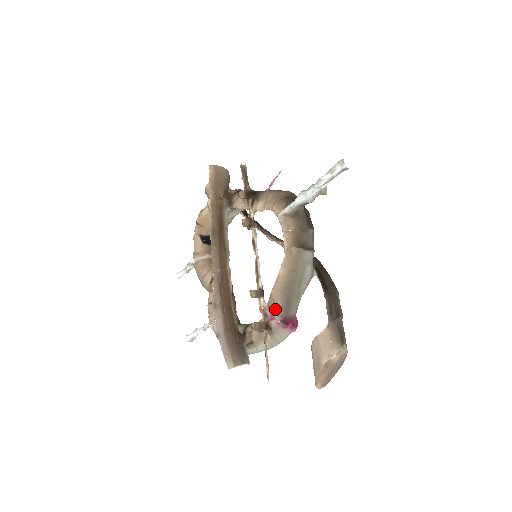
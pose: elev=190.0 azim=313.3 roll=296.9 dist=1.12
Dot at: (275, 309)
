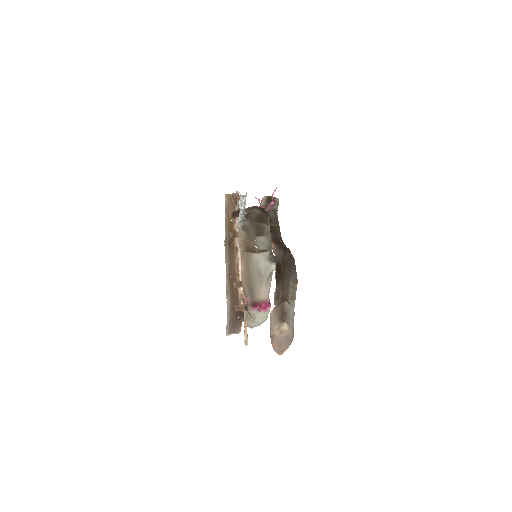
Dot at: (246, 296)
